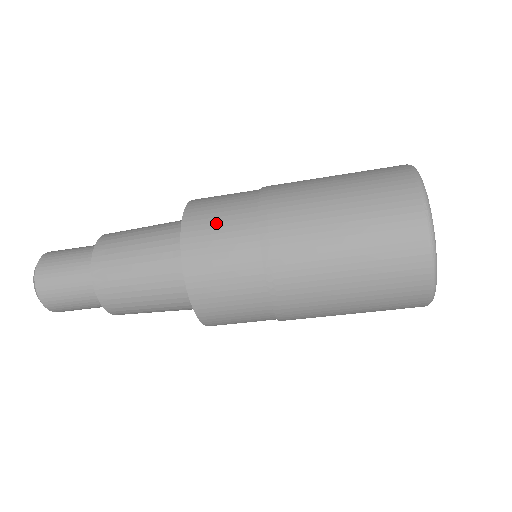
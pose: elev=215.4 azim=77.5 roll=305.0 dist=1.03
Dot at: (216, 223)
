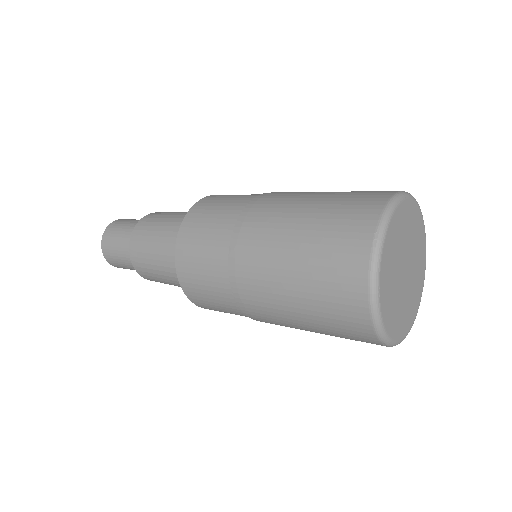
Dot at: (214, 306)
